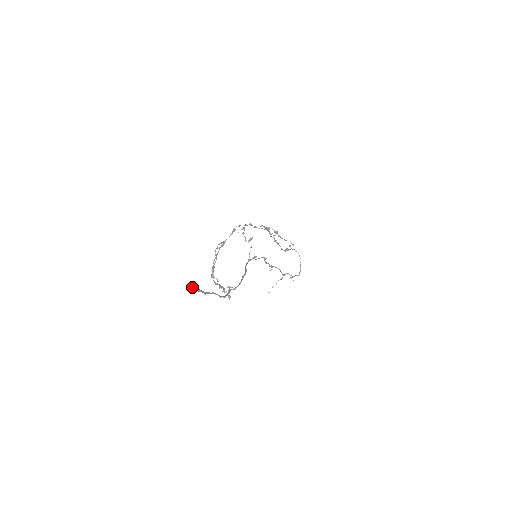
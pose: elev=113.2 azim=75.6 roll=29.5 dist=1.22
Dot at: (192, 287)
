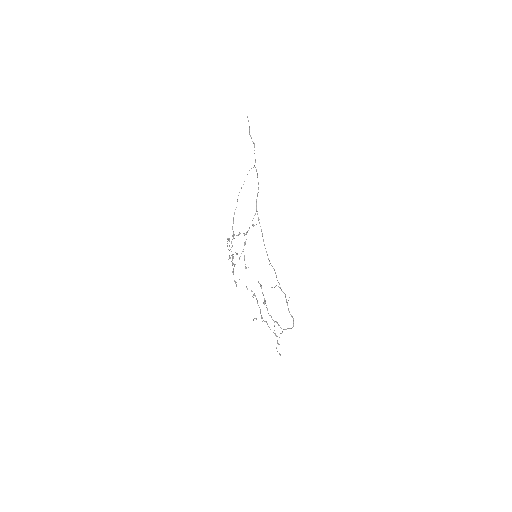
Dot at: occluded
